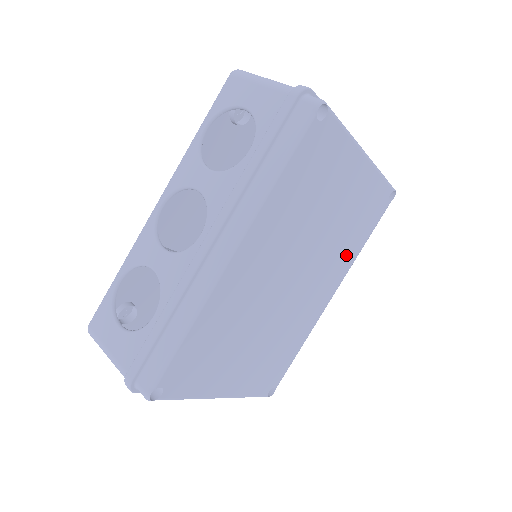
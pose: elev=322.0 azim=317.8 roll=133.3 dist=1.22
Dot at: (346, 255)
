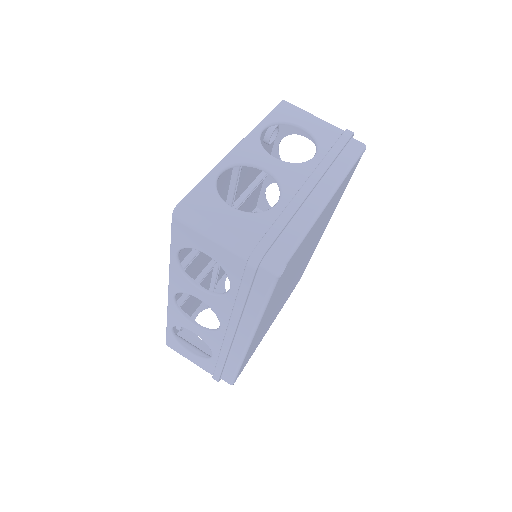
Dot at: (330, 214)
